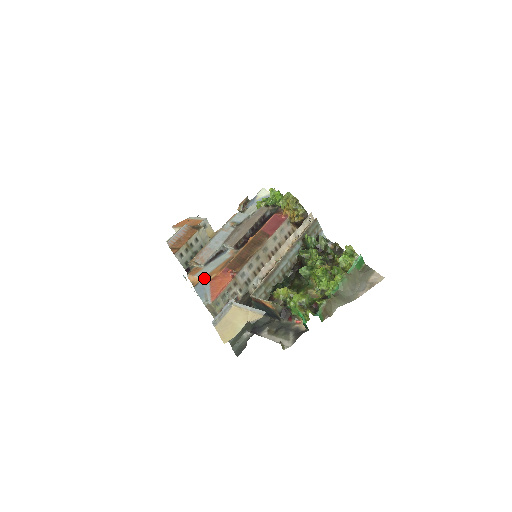
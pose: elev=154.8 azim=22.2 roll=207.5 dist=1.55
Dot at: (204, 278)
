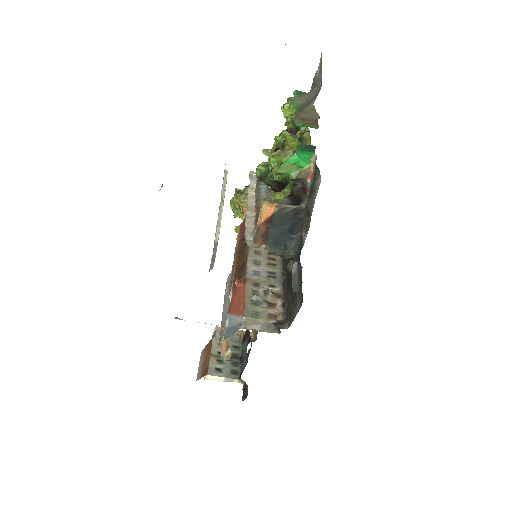
Dot at: (225, 323)
